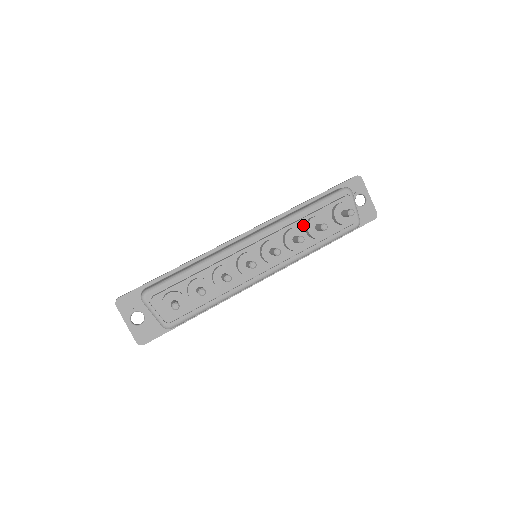
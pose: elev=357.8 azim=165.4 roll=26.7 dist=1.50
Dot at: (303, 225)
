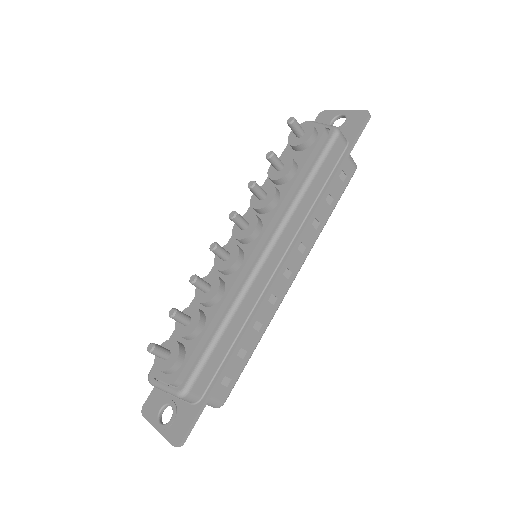
Dot at: (270, 183)
